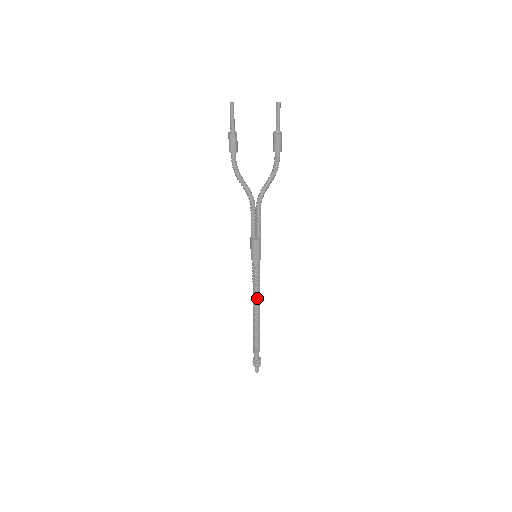
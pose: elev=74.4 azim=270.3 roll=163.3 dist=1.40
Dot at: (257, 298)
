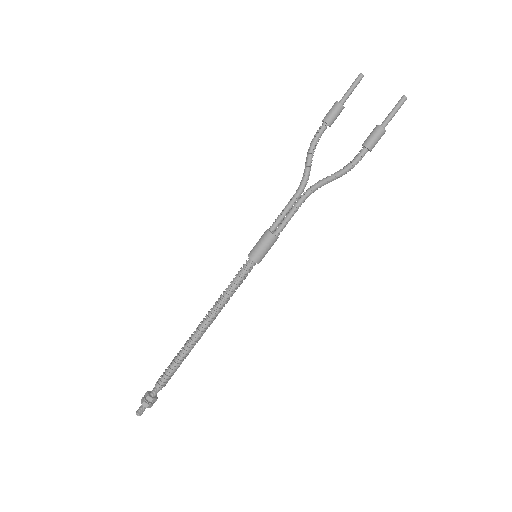
Dot at: (216, 308)
